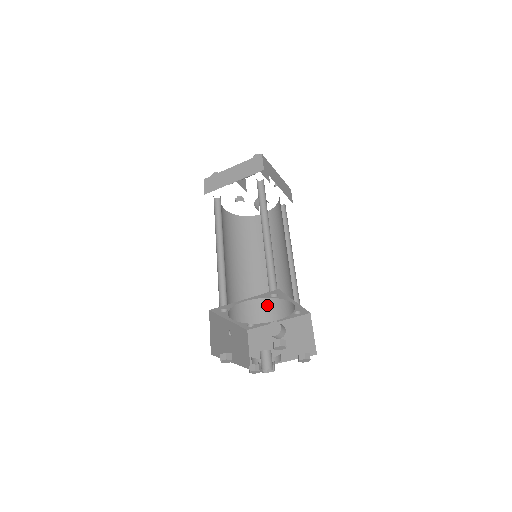
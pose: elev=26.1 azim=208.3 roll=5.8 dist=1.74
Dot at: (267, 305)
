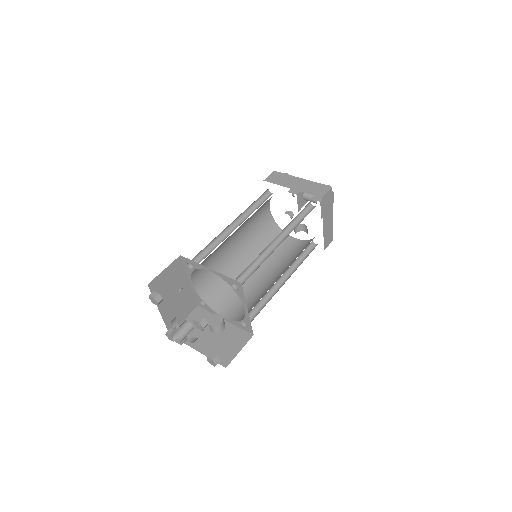
Dot at: (230, 301)
